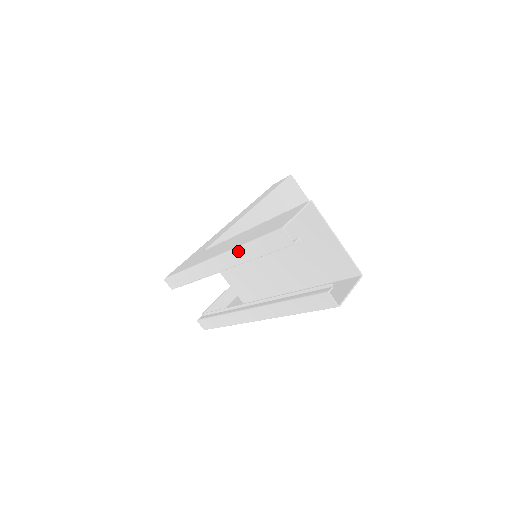
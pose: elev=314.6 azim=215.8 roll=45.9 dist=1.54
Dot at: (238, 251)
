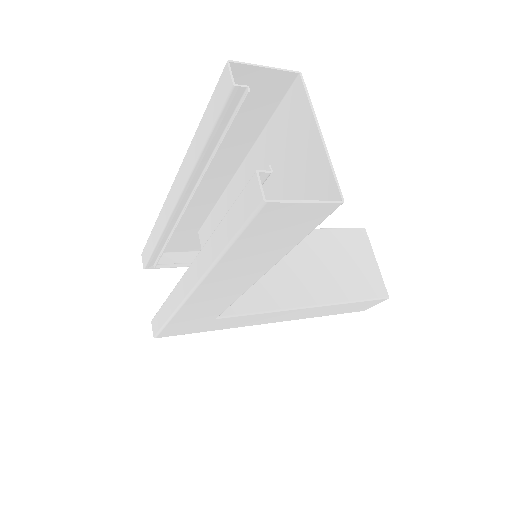
Dot at: (190, 149)
